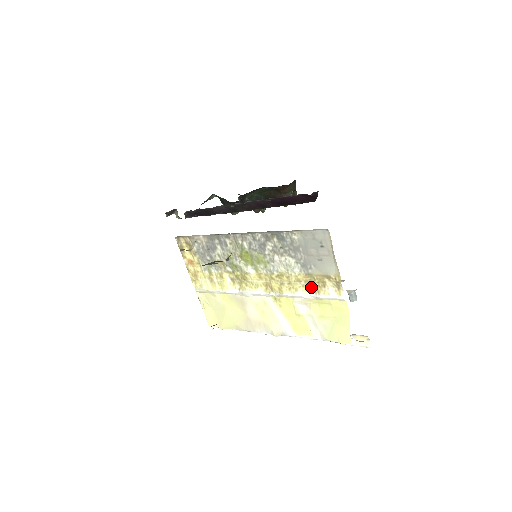
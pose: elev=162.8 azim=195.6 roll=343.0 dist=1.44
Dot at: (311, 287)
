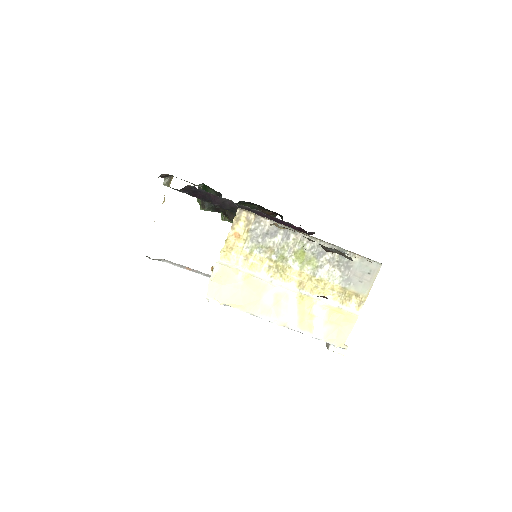
Dot at: (339, 298)
